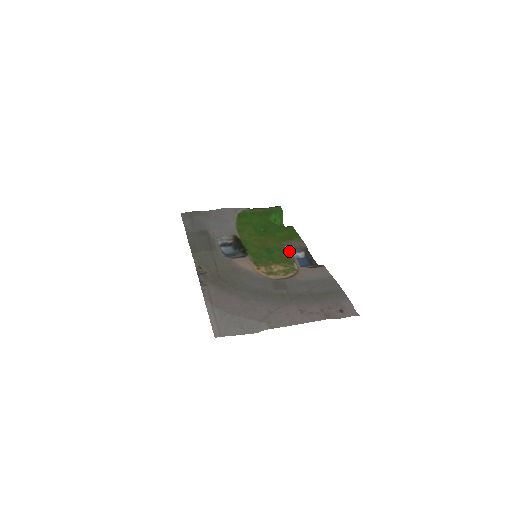
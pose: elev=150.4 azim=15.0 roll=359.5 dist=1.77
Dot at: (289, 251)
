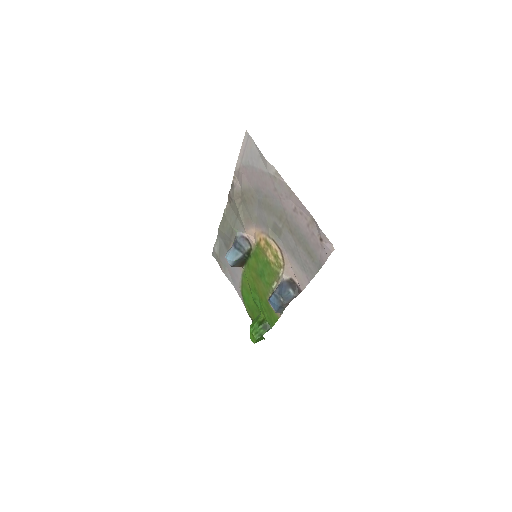
Dot at: (273, 290)
